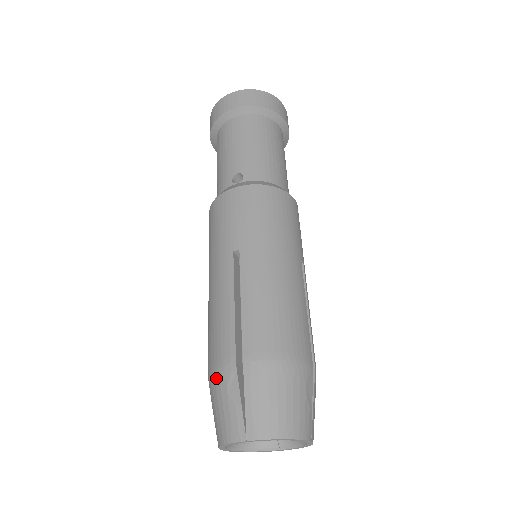
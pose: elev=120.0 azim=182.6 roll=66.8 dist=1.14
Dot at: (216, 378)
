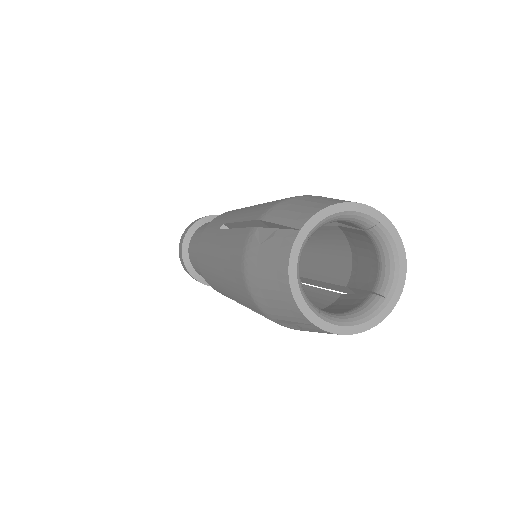
Dot at: (248, 261)
